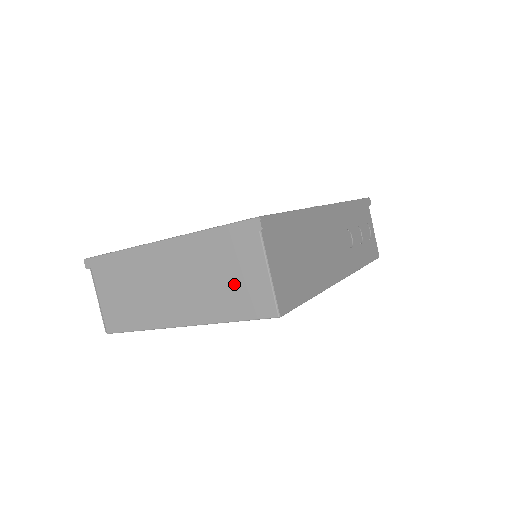
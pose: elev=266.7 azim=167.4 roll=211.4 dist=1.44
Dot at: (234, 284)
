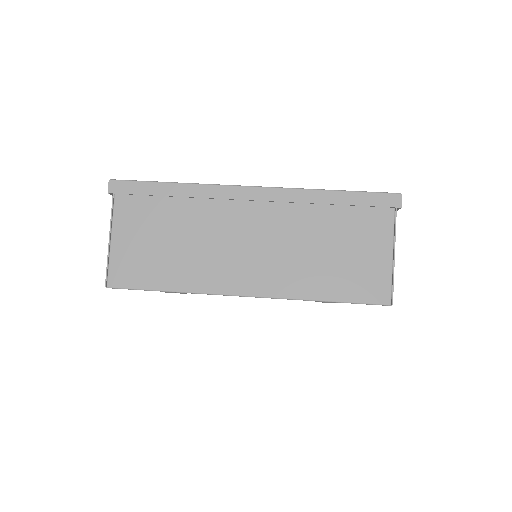
Dot at: (343, 258)
